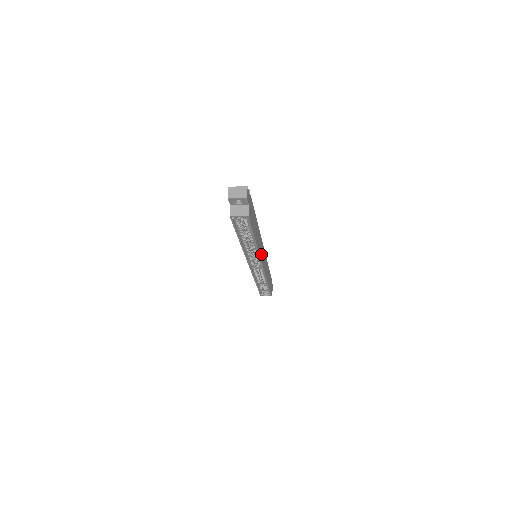
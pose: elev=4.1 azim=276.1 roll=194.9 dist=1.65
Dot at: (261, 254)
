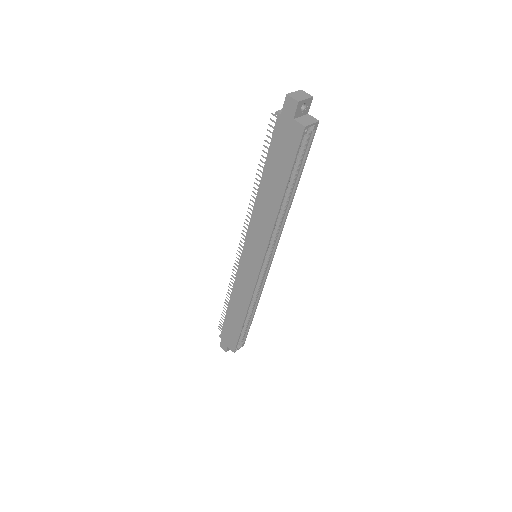
Dot at: (272, 238)
